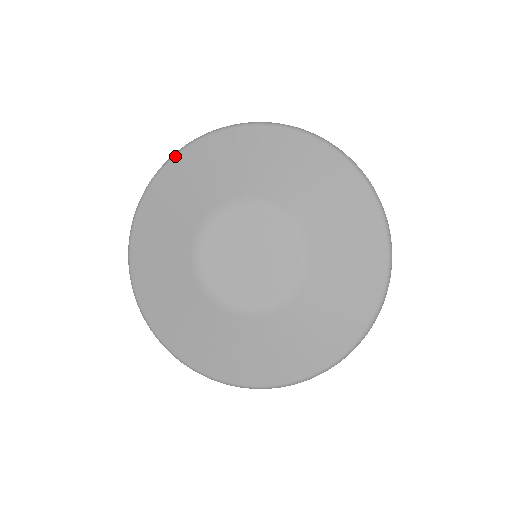
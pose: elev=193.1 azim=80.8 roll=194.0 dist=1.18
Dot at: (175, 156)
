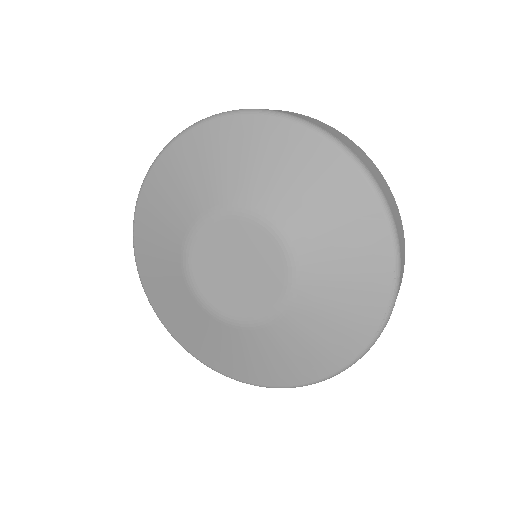
Dot at: (144, 182)
